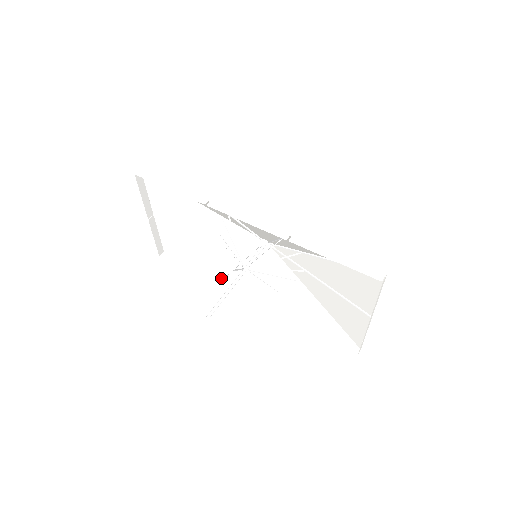
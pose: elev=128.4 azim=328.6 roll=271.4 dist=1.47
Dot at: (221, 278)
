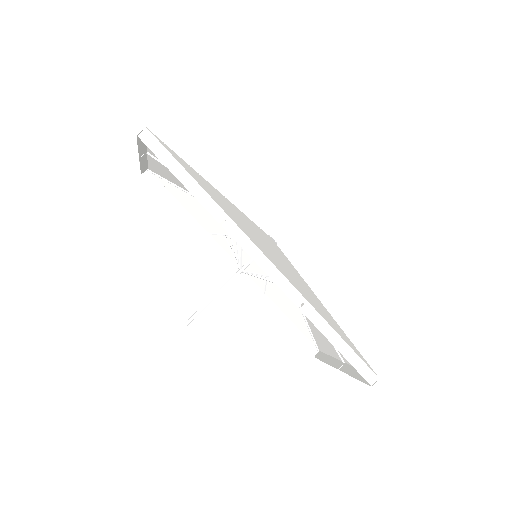
Dot at: (208, 230)
